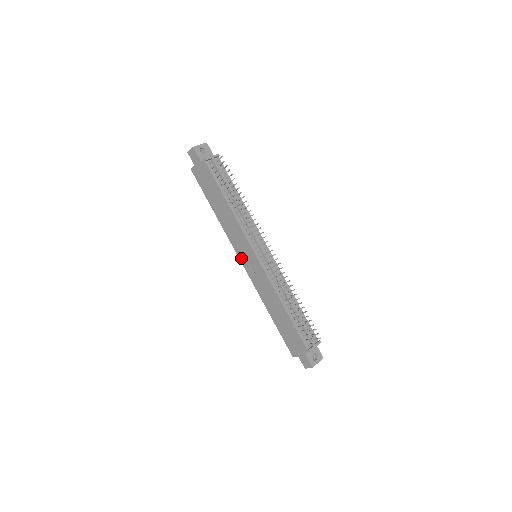
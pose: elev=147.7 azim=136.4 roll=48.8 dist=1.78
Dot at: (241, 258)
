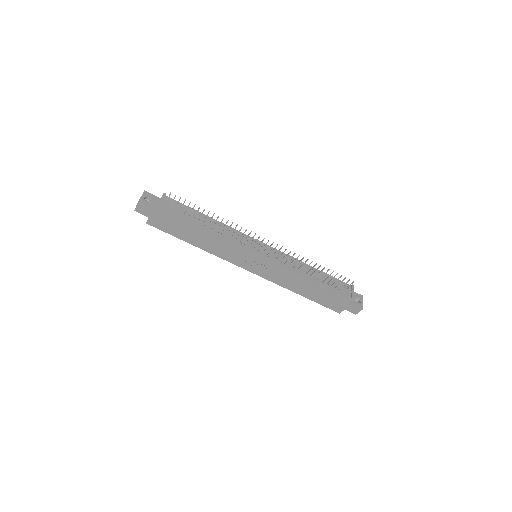
Dot at: (245, 267)
